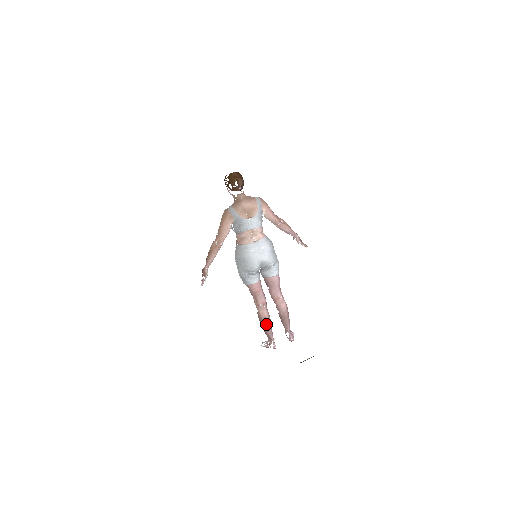
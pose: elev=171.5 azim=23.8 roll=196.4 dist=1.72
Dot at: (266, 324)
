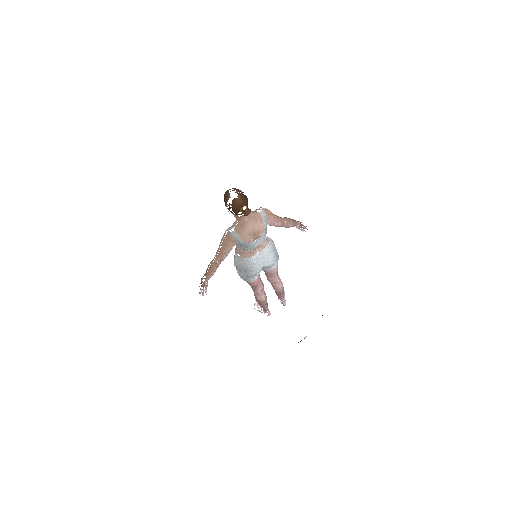
Dot at: (263, 304)
